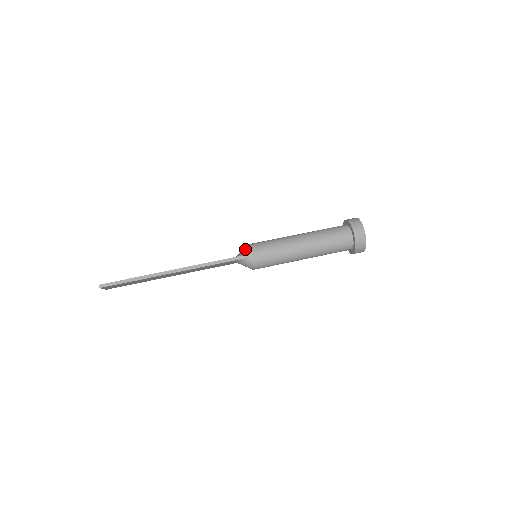
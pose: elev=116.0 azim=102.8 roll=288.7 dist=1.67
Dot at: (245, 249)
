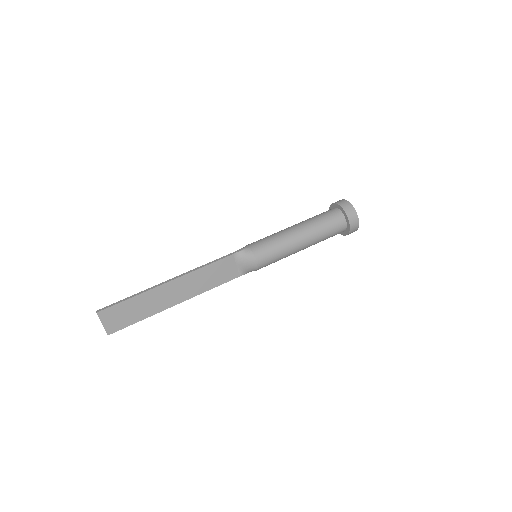
Dot at: occluded
